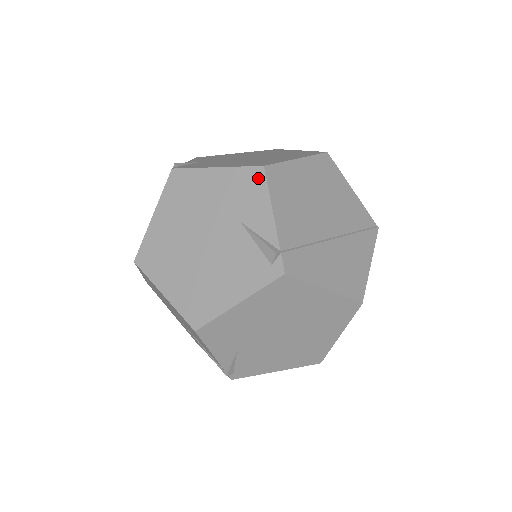
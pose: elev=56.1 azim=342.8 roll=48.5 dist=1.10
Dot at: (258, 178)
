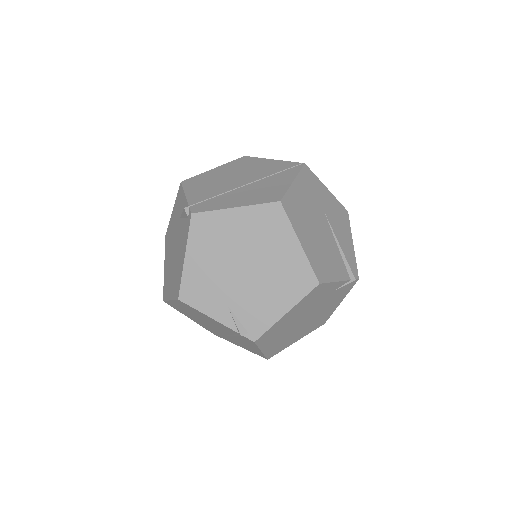
Dot at: (180, 190)
